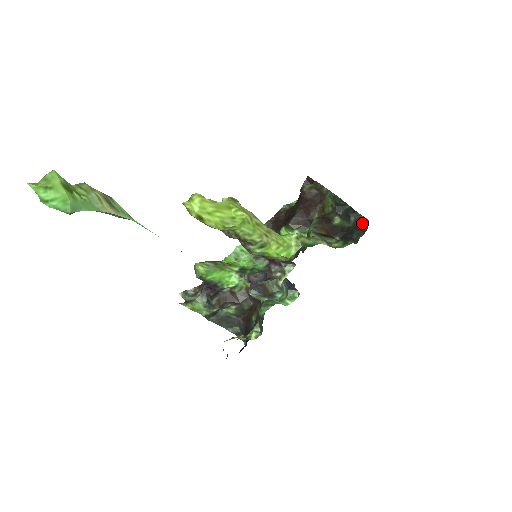
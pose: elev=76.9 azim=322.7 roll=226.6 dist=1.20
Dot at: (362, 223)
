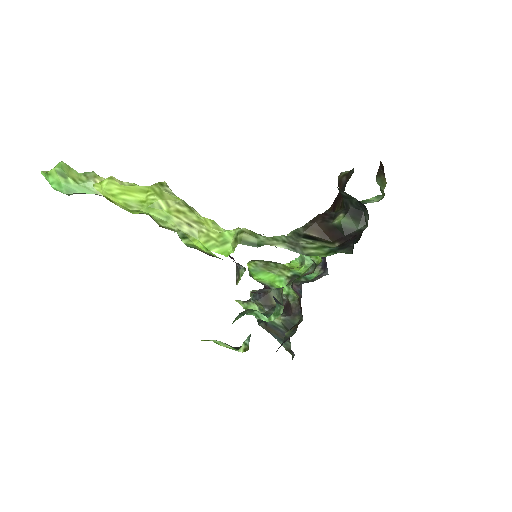
Dot at: occluded
